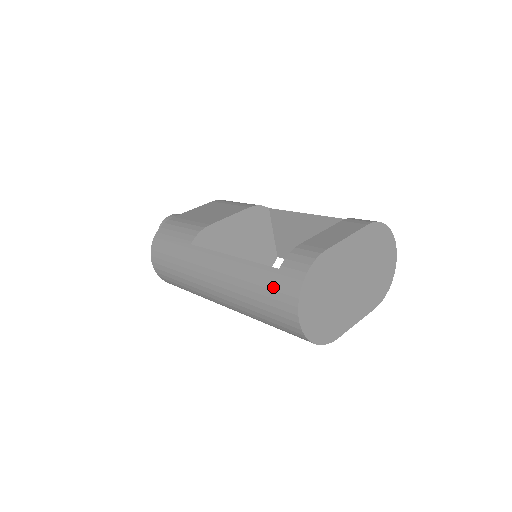
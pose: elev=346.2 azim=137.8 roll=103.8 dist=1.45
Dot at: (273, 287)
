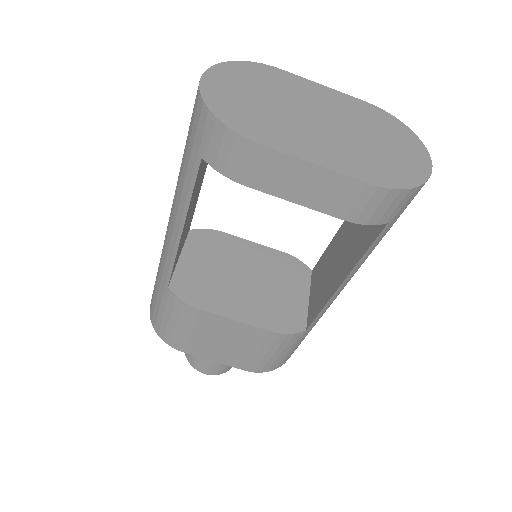
Dot at: occluded
